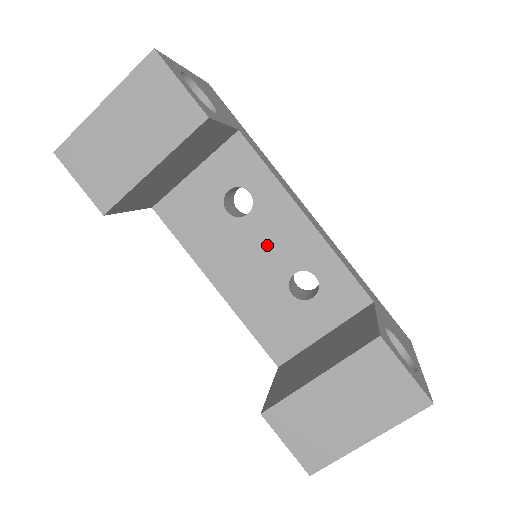
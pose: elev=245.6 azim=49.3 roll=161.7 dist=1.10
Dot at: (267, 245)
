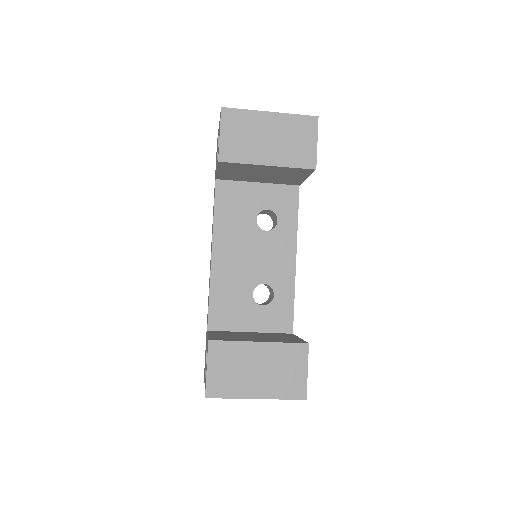
Dot at: (263, 256)
